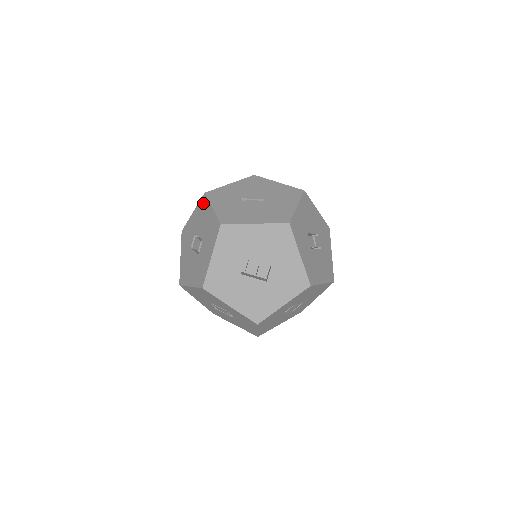
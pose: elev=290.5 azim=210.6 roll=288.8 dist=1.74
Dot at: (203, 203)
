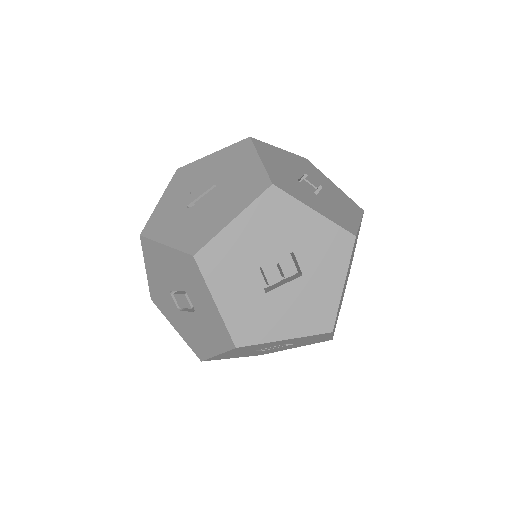
Dot at: (148, 249)
